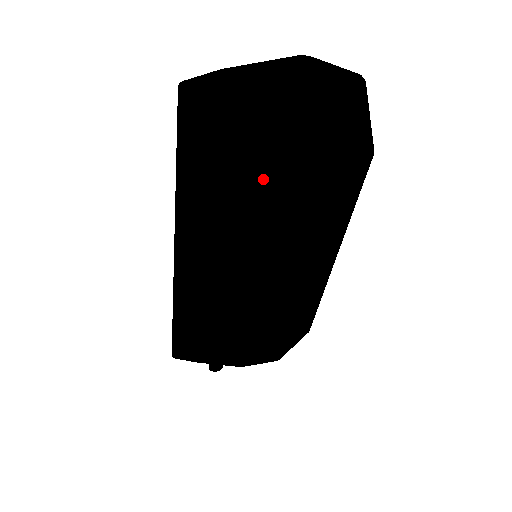
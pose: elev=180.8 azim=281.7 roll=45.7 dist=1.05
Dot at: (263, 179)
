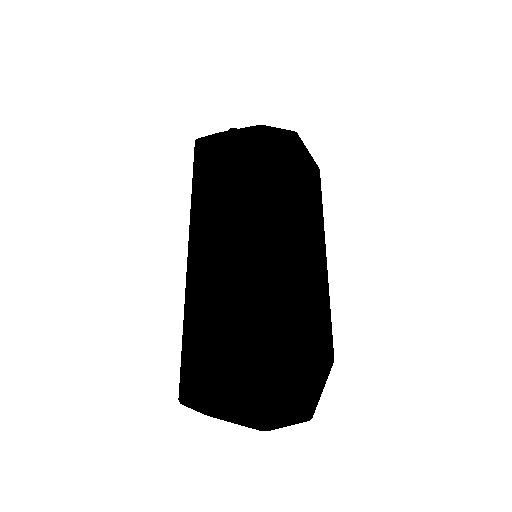
Dot at: (250, 188)
